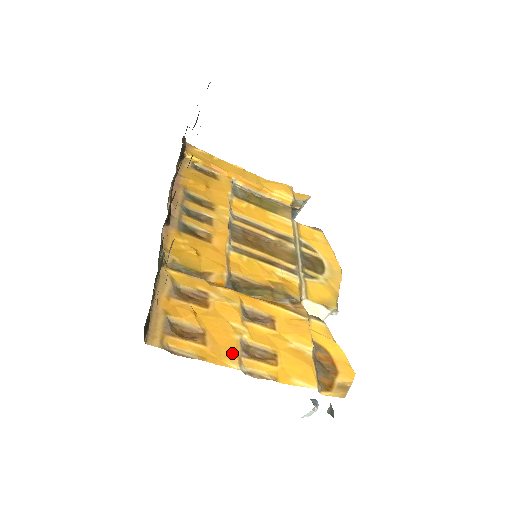
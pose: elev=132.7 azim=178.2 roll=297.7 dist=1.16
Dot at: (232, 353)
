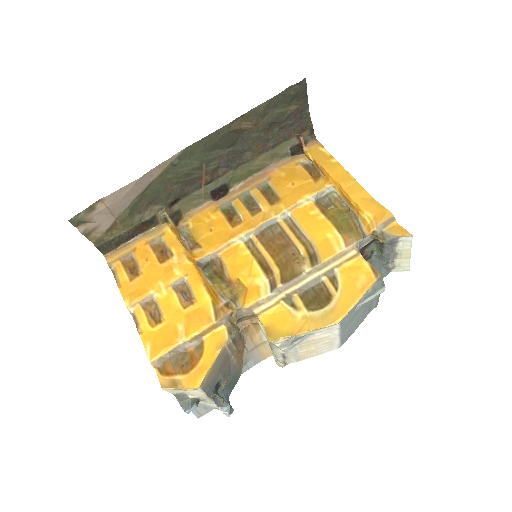
Dot at: (135, 296)
